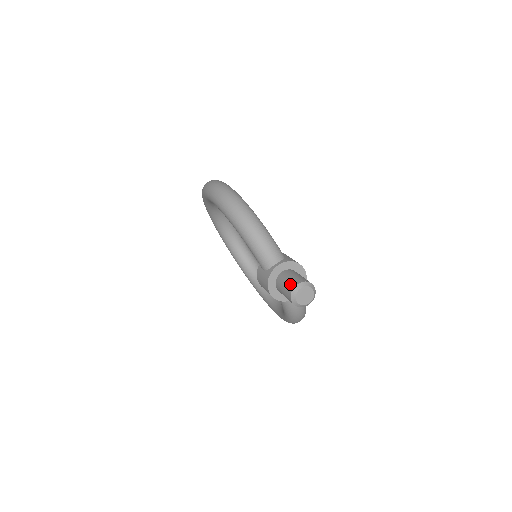
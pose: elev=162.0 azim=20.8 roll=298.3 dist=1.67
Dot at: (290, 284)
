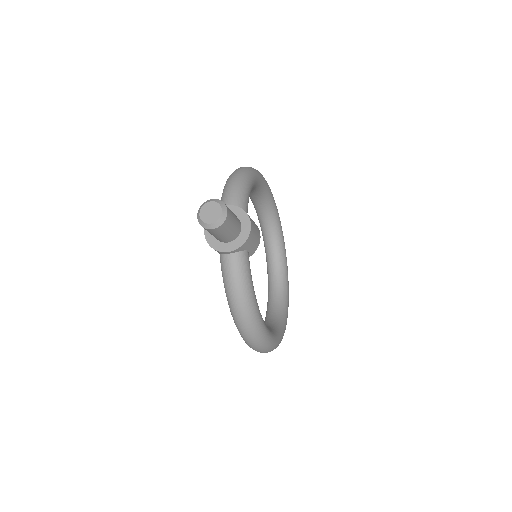
Dot at: occluded
